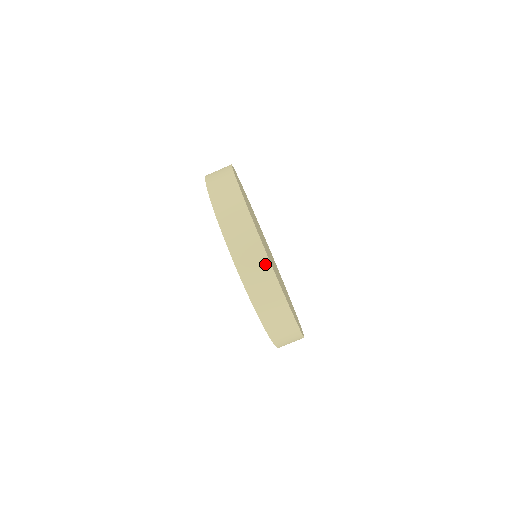
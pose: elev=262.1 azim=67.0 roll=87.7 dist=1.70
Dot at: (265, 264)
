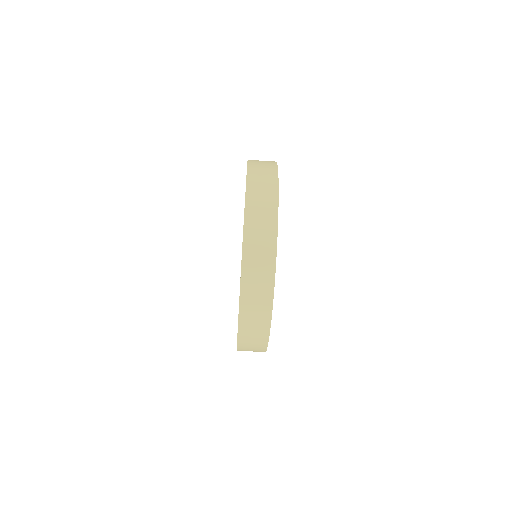
Dot at: (265, 330)
